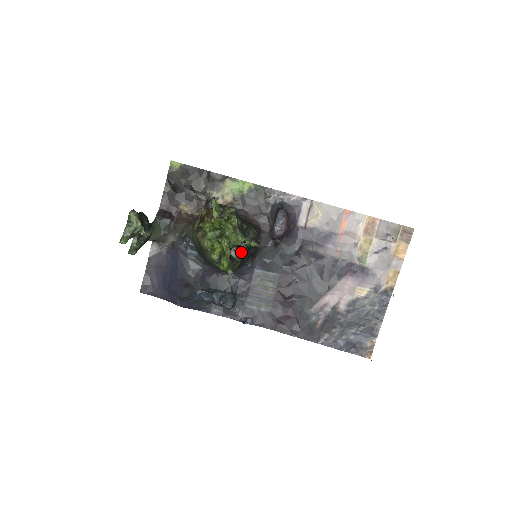
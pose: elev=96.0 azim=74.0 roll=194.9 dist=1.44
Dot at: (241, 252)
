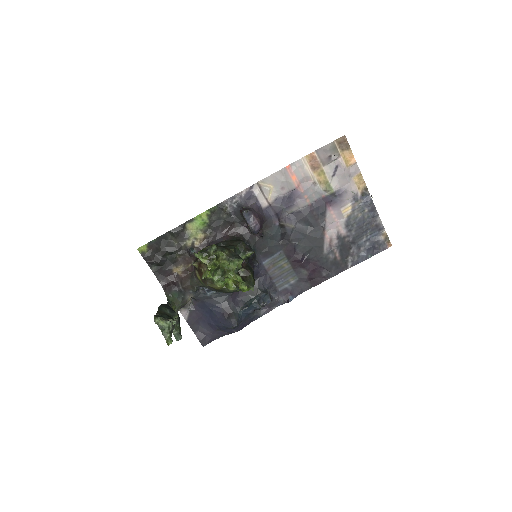
Dot at: (246, 267)
